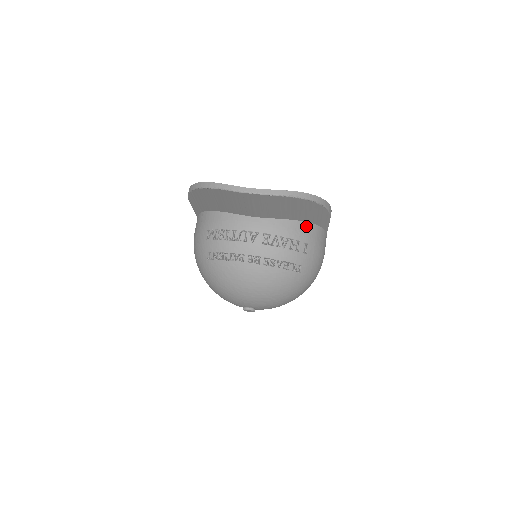
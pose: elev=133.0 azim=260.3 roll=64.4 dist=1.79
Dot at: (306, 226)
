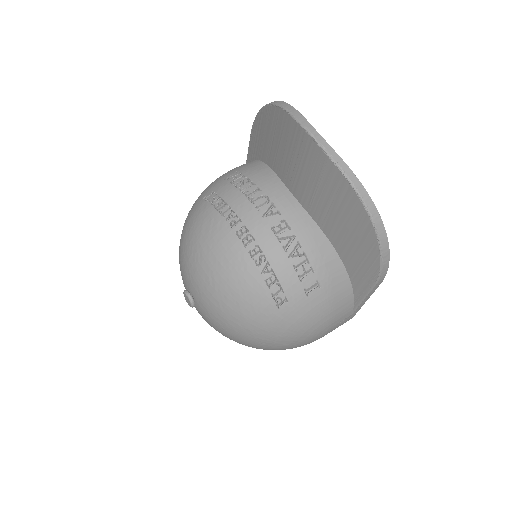
Dot at: (338, 267)
